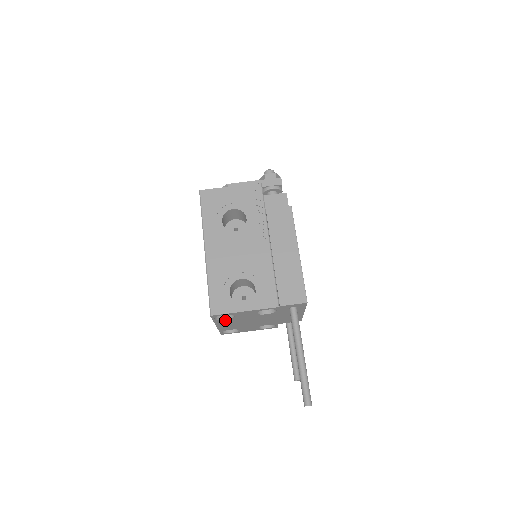
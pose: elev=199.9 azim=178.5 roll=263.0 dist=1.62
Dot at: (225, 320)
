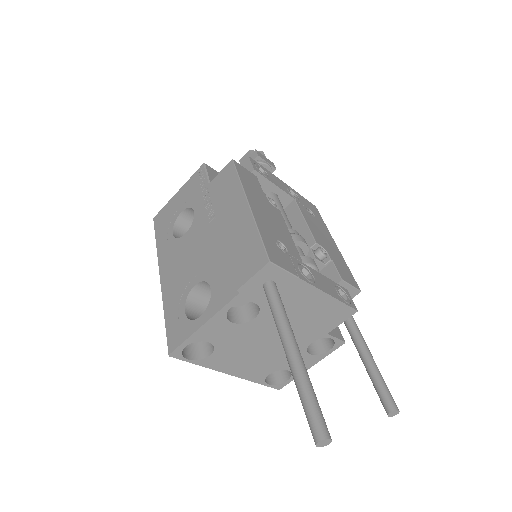
Dot at: (215, 357)
